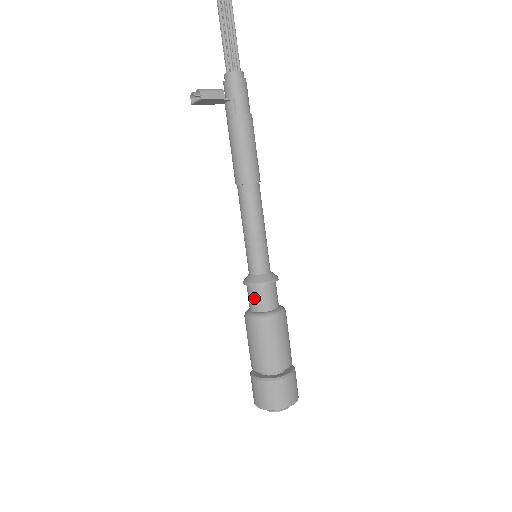
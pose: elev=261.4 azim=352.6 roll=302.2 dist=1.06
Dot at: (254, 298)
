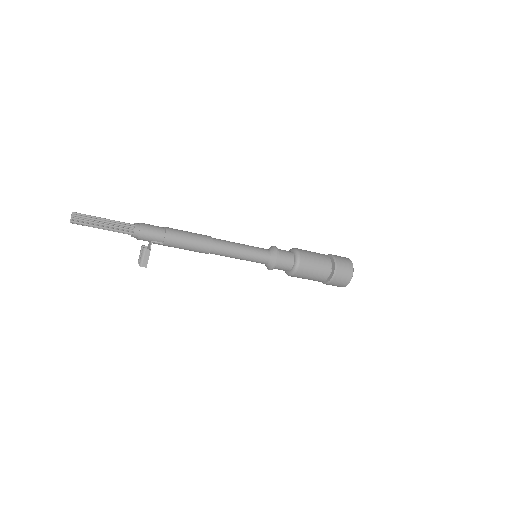
Dot at: occluded
